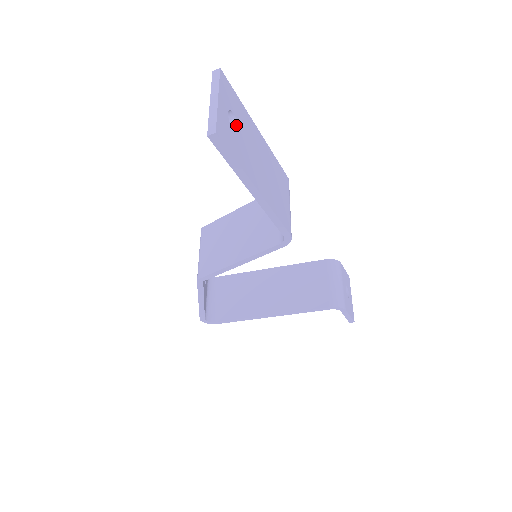
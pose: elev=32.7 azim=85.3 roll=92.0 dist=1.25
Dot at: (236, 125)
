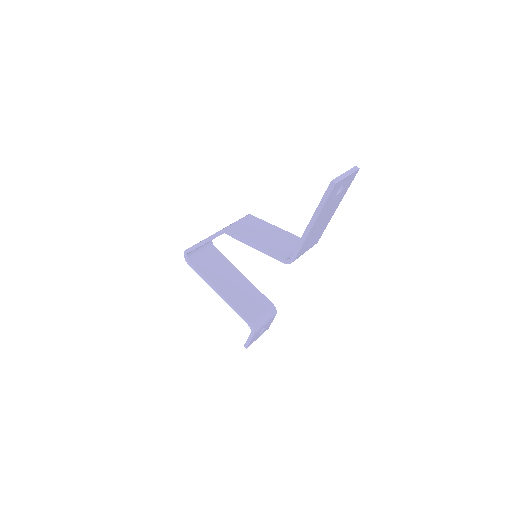
Dot at: (338, 193)
